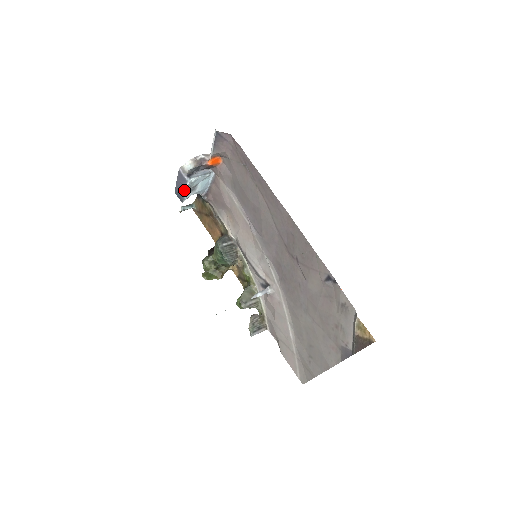
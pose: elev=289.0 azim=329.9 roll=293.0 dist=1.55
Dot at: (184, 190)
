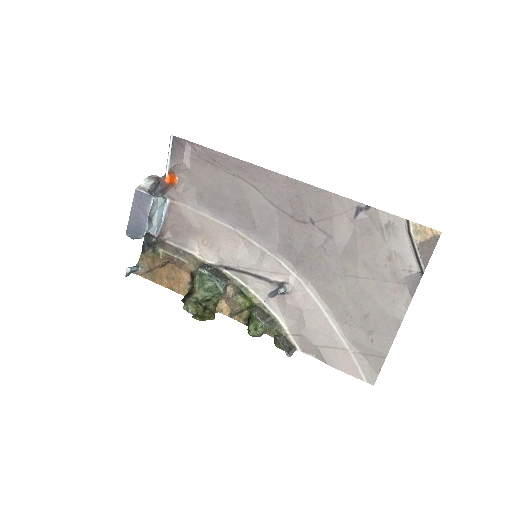
Dot at: (146, 214)
